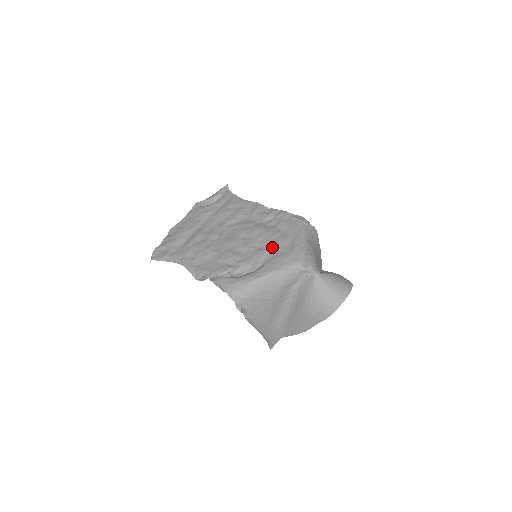
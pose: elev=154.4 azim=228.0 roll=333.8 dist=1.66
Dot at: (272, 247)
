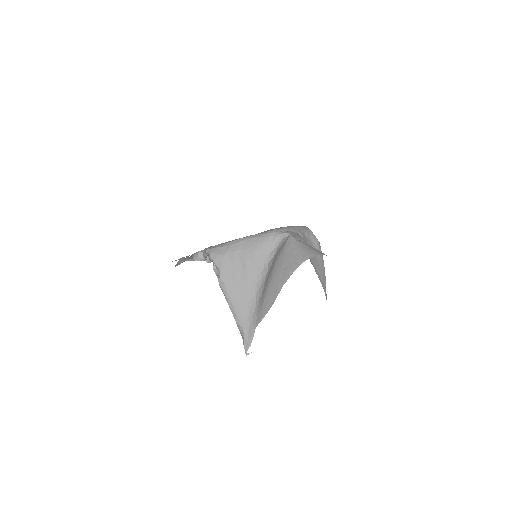
Dot at: occluded
